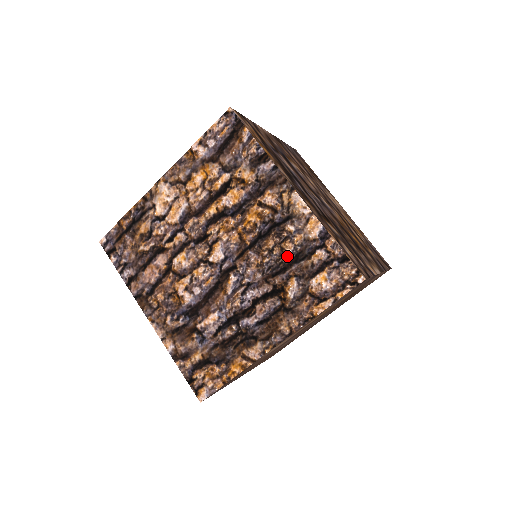
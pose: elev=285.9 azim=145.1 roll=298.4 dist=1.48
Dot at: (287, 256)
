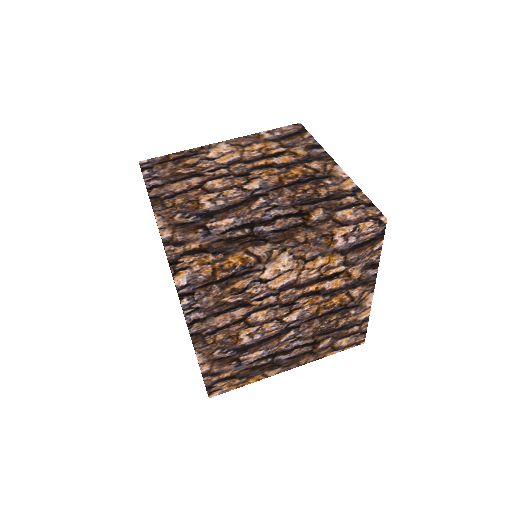
Dot at: (319, 196)
